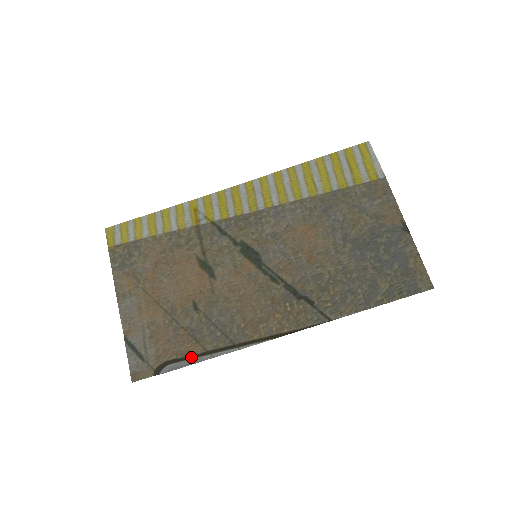
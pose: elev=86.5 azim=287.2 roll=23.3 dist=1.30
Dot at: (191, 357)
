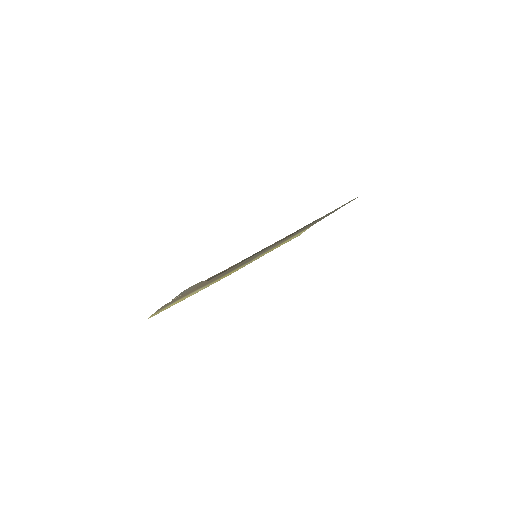
Dot at: (229, 269)
